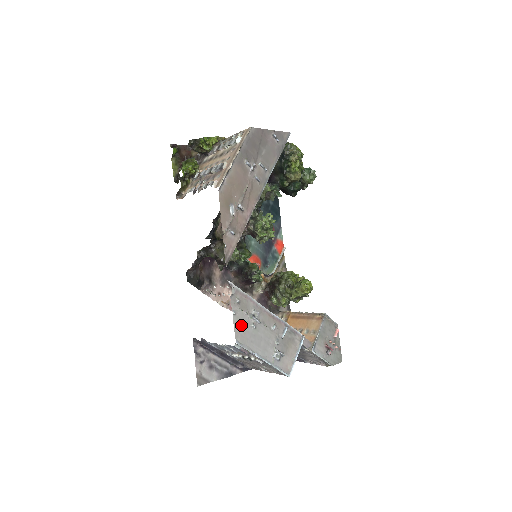
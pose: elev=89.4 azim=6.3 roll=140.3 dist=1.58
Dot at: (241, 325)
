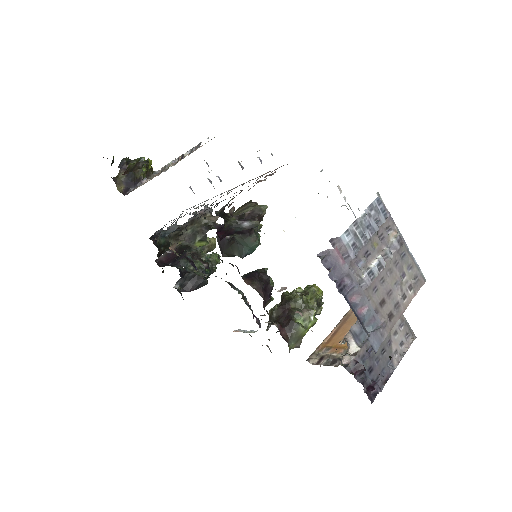
Dot at: occluded
